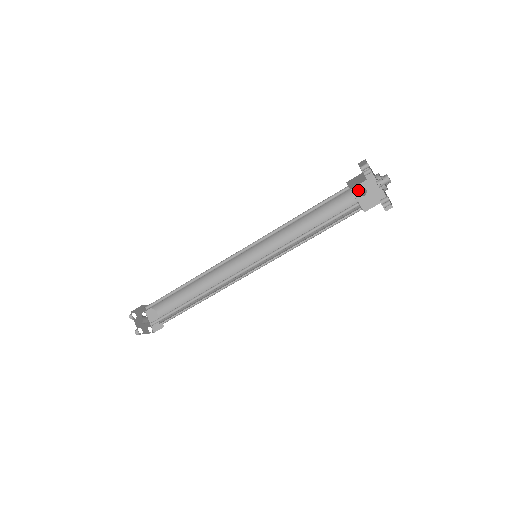
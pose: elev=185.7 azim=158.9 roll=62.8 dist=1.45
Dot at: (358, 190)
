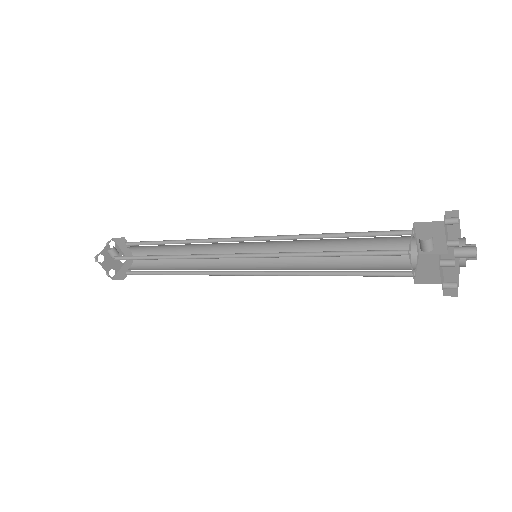
Dot at: (427, 258)
